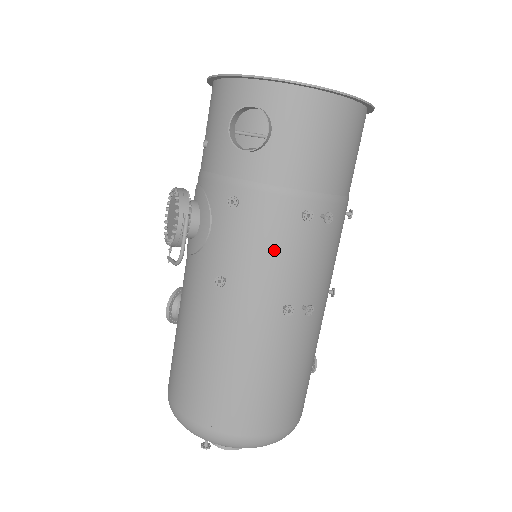
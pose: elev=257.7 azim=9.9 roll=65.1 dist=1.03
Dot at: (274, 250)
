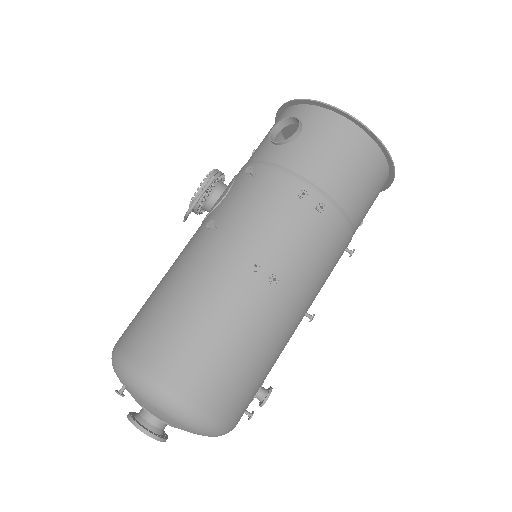
Dot at: (265, 214)
